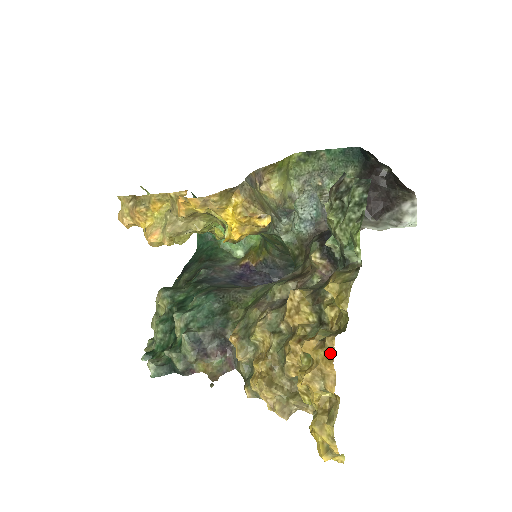
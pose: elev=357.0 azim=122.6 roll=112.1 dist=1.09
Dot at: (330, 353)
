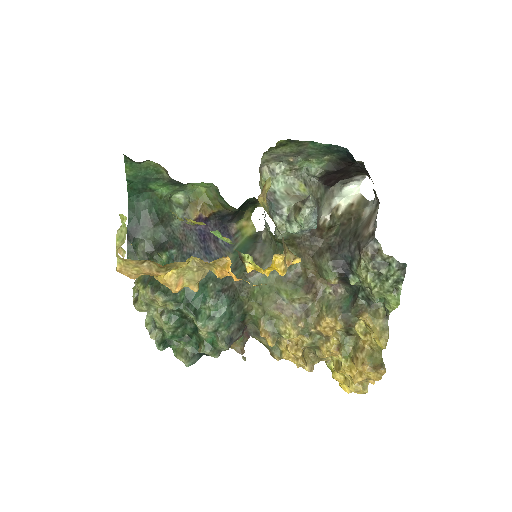
Dot at: (379, 374)
